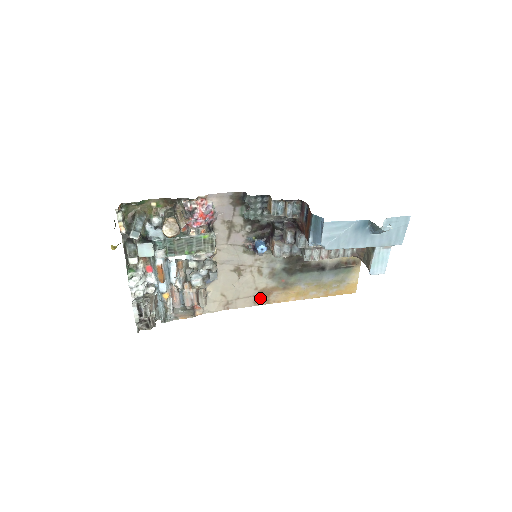
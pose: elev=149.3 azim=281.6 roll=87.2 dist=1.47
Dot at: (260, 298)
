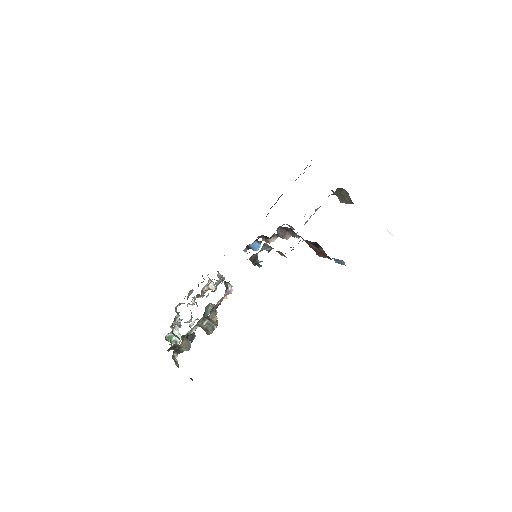
Dot at: occluded
